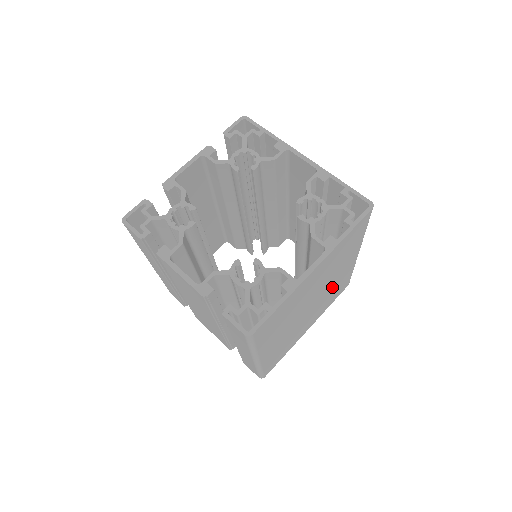
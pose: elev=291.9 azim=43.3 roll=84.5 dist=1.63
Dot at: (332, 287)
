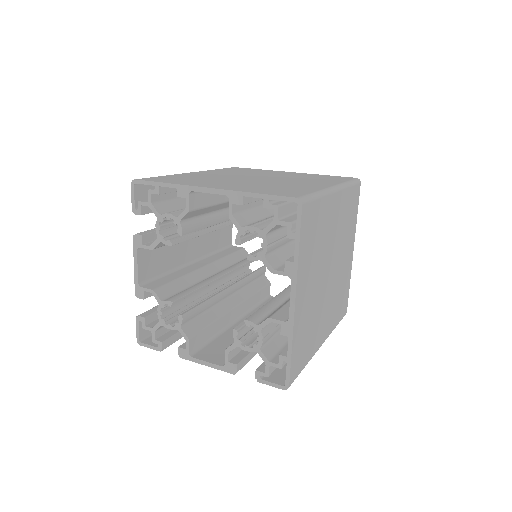
Dot at: (339, 230)
